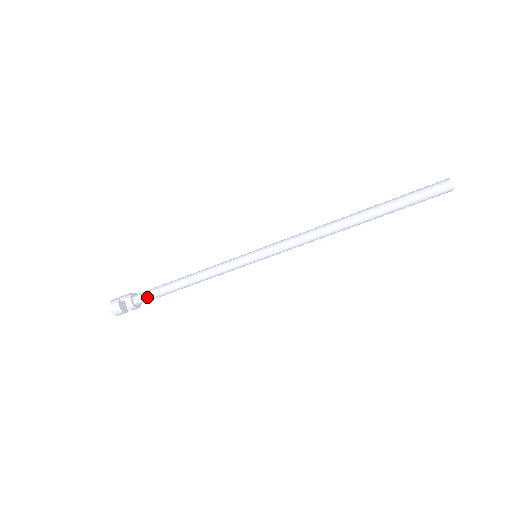
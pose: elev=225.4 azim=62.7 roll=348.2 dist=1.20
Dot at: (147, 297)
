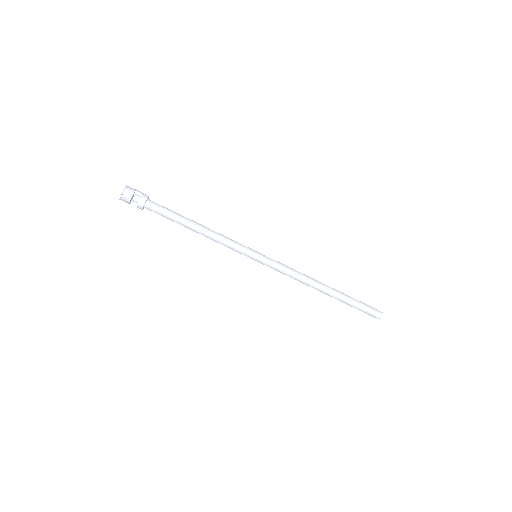
Dot at: (160, 210)
